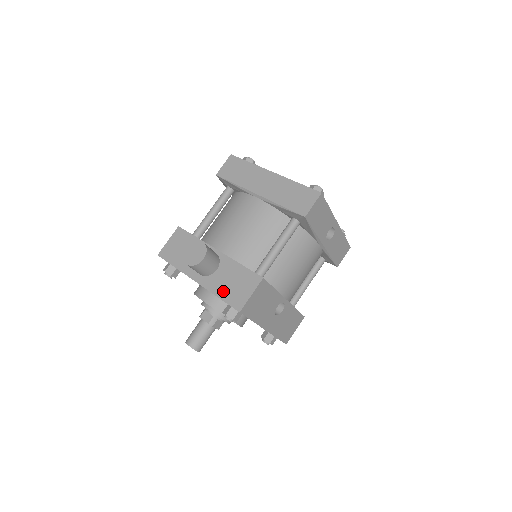
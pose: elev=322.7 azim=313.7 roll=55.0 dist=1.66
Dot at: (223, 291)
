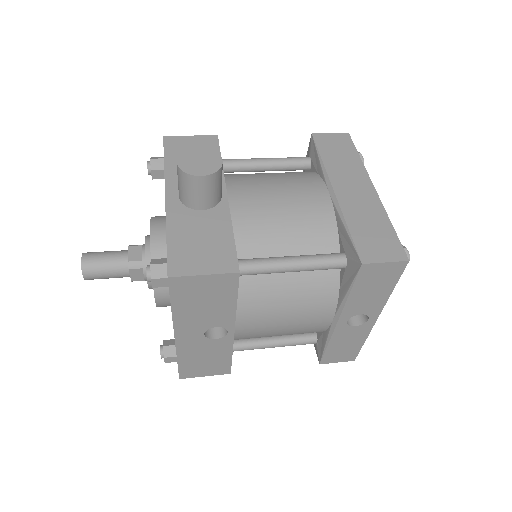
Dot at: (180, 236)
